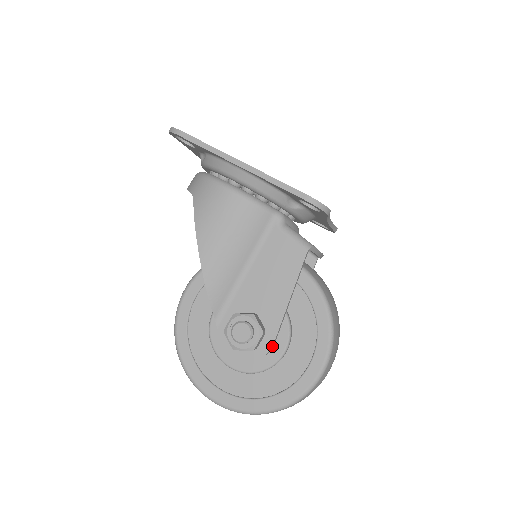
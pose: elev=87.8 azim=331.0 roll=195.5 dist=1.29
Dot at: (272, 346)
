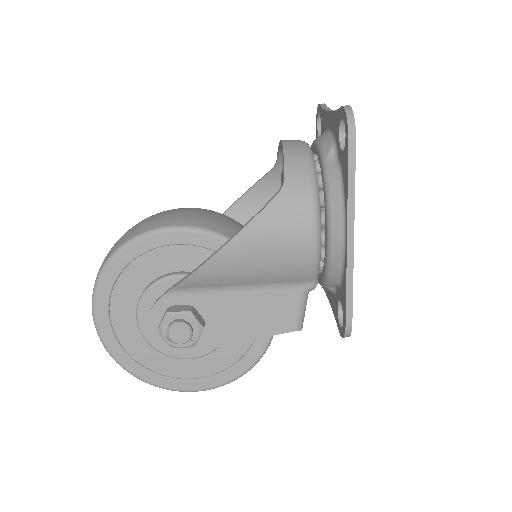
Dot at: (187, 352)
